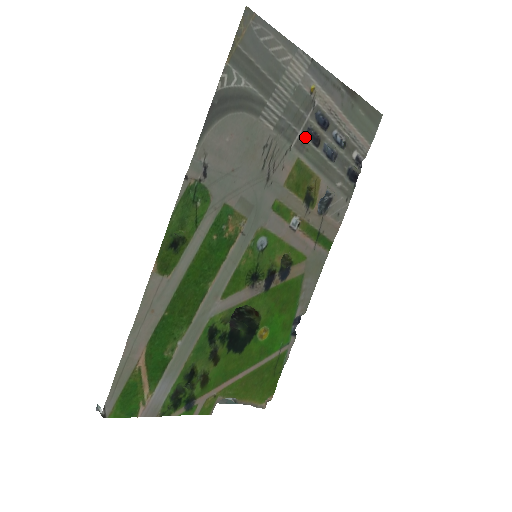
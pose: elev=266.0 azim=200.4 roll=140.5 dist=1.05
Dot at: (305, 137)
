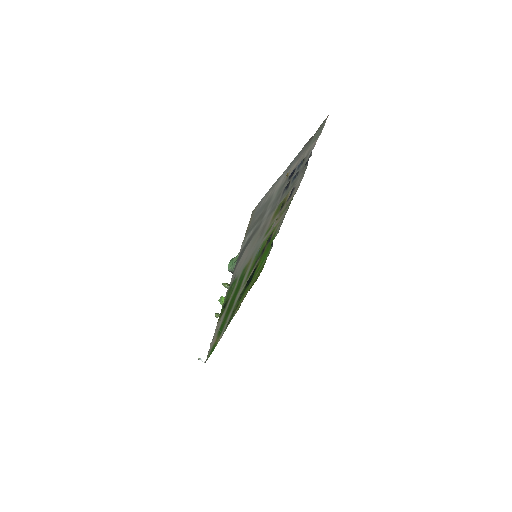
Dot at: (282, 195)
